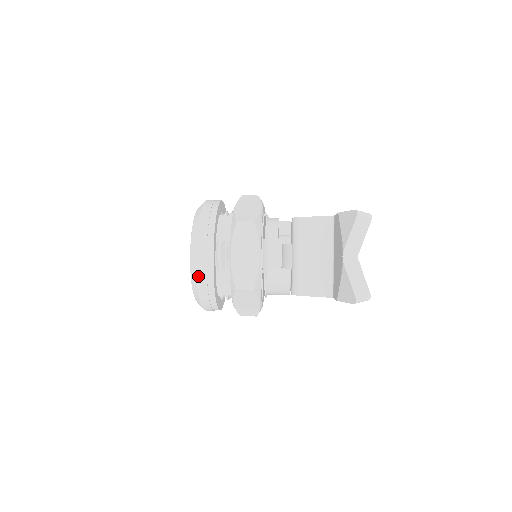
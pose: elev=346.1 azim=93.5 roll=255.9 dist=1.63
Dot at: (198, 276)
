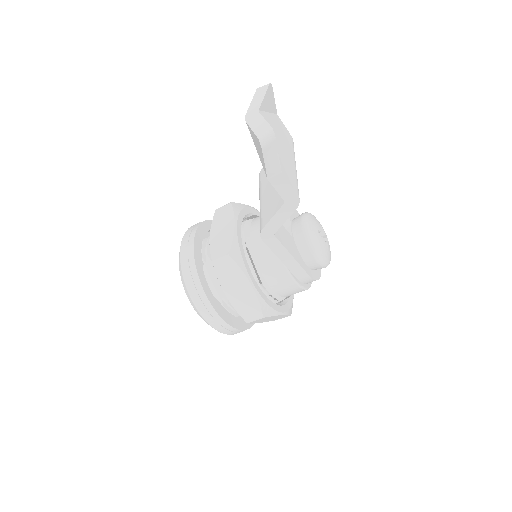
Dot at: (181, 265)
